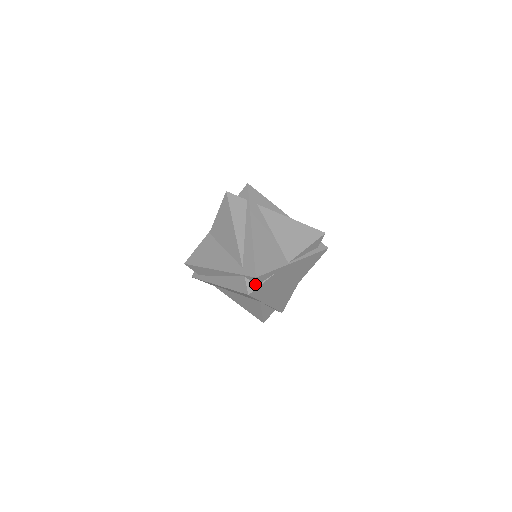
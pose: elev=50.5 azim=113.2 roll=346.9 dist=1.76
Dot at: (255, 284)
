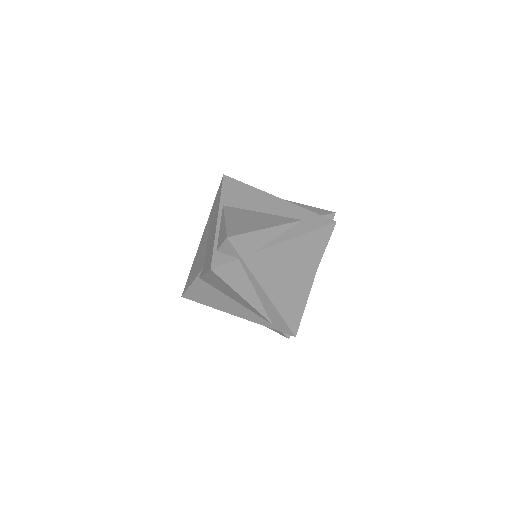
Dot at: occluded
